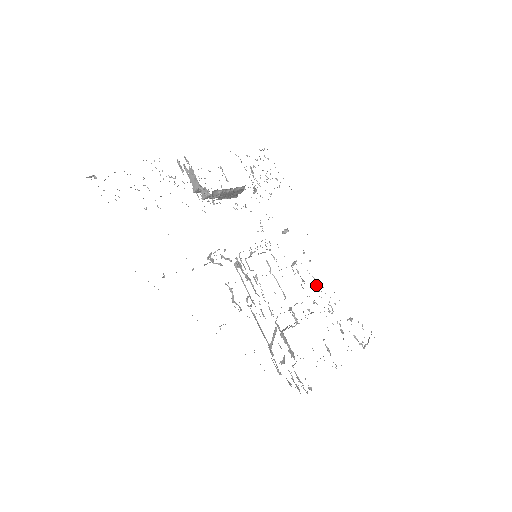
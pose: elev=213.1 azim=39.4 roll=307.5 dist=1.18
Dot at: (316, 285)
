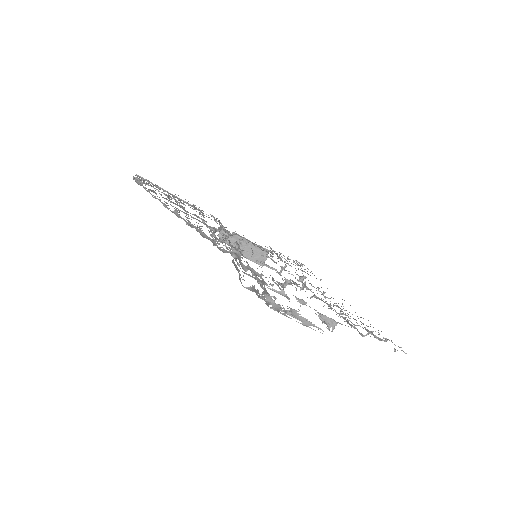
Dot at: (322, 294)
